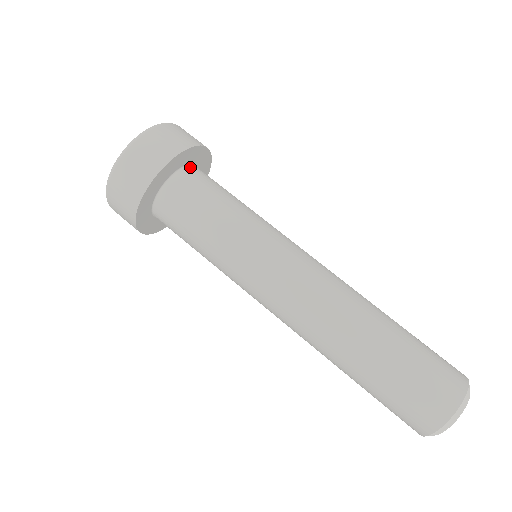
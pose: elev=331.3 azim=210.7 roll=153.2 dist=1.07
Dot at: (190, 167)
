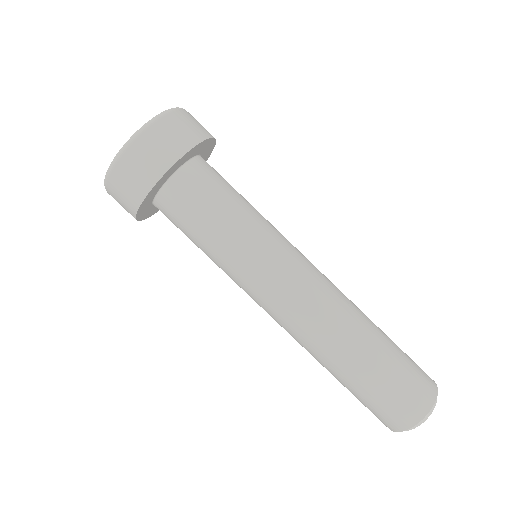
Dot at: (192, 162)
